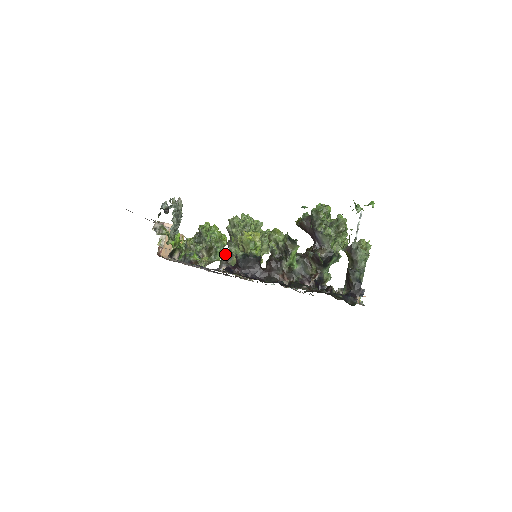
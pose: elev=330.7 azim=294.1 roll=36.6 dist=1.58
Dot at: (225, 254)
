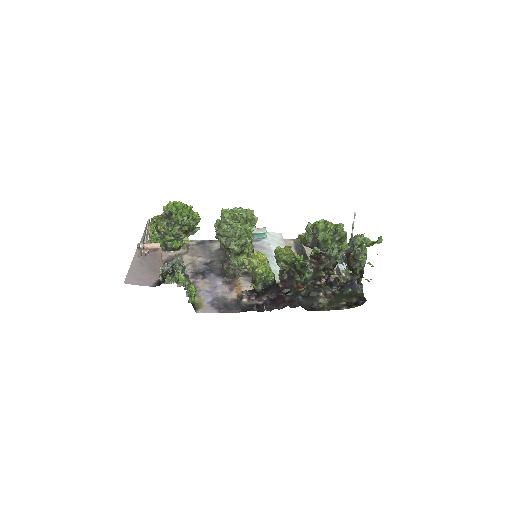
Dot at: (226, 263)
